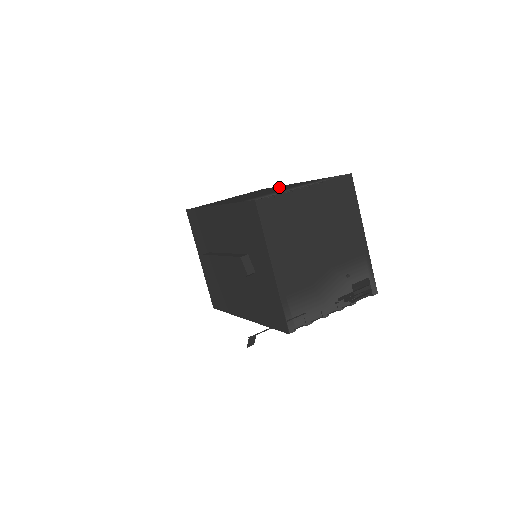
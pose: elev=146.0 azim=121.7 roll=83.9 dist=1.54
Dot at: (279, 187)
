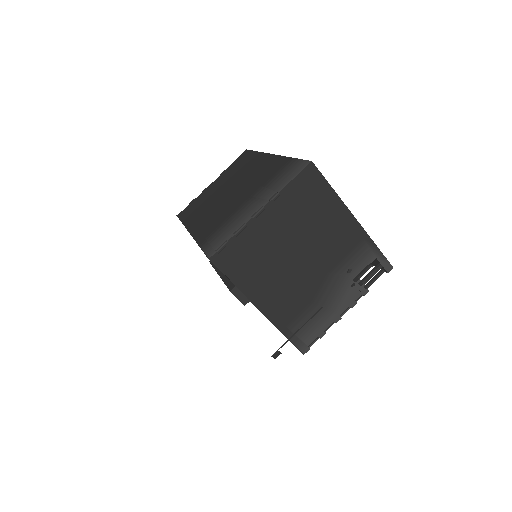
Dot at: (253, 167)
